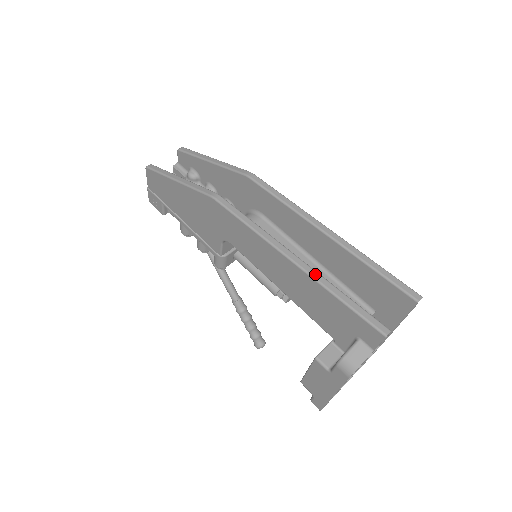
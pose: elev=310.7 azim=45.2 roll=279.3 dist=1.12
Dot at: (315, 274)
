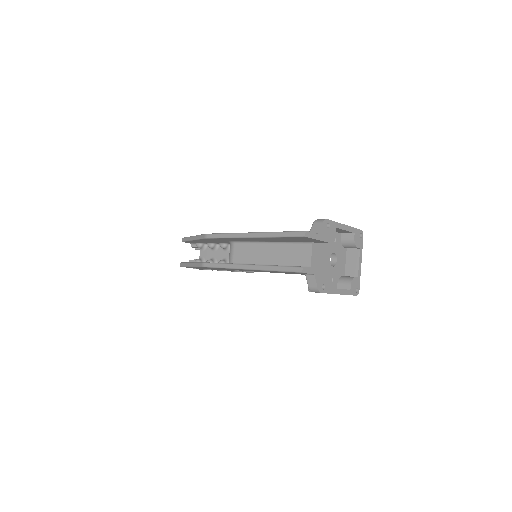
Dot at: (259, 267)
